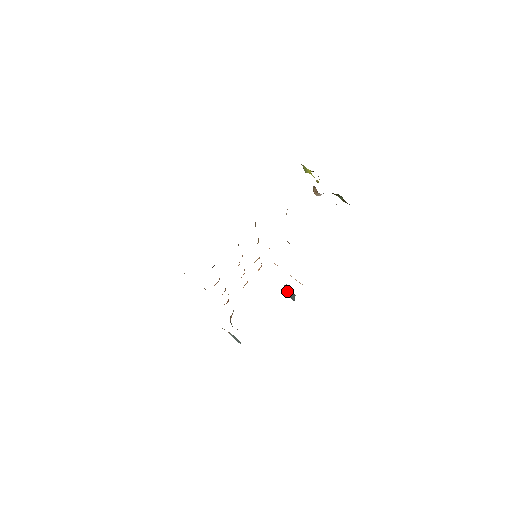
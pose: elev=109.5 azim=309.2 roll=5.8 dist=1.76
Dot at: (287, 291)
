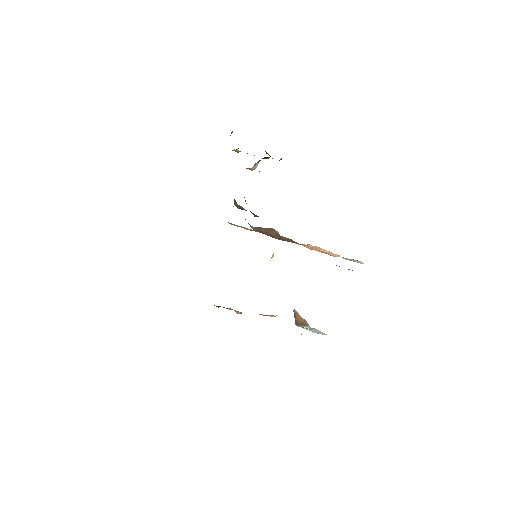
Dot at: occluded
